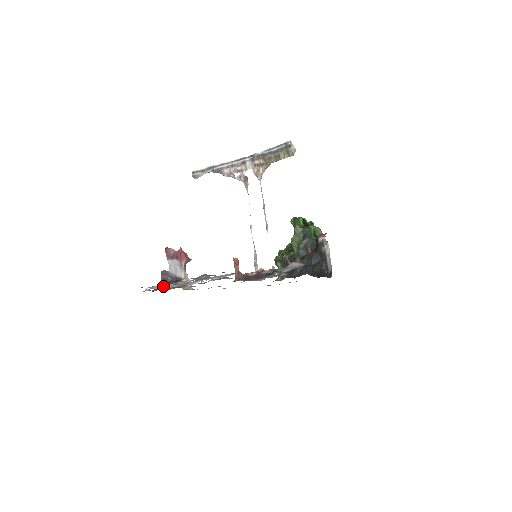
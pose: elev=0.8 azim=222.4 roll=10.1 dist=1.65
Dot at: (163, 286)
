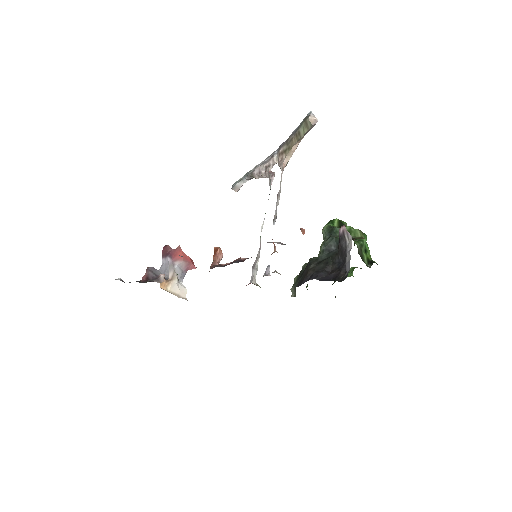
Dot at: occluded
